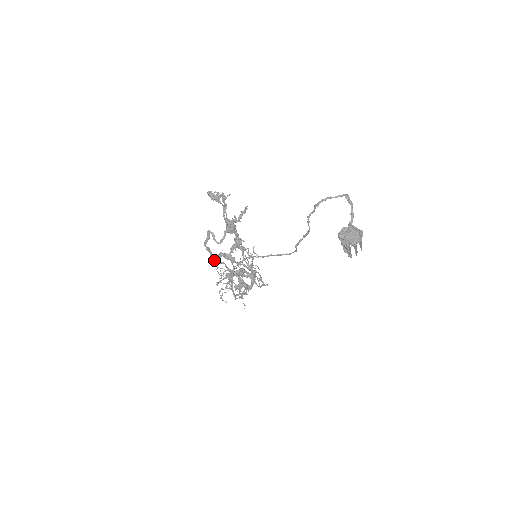
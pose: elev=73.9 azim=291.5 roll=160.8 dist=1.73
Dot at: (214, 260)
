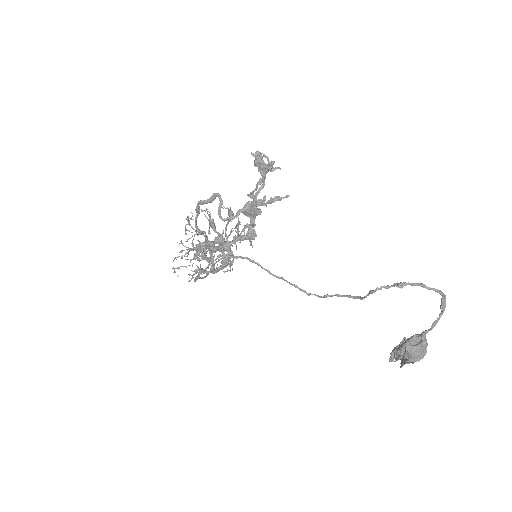
Dot at: occluded
